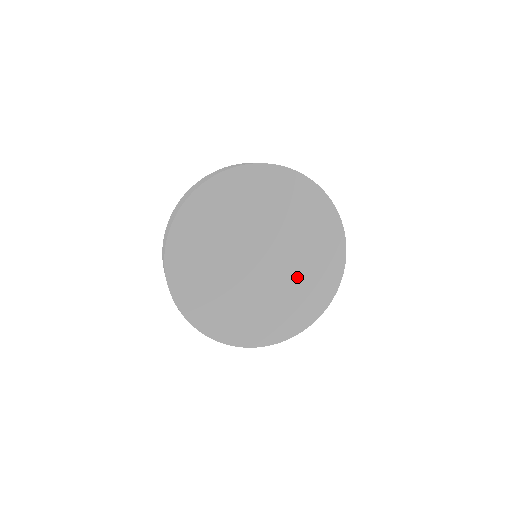
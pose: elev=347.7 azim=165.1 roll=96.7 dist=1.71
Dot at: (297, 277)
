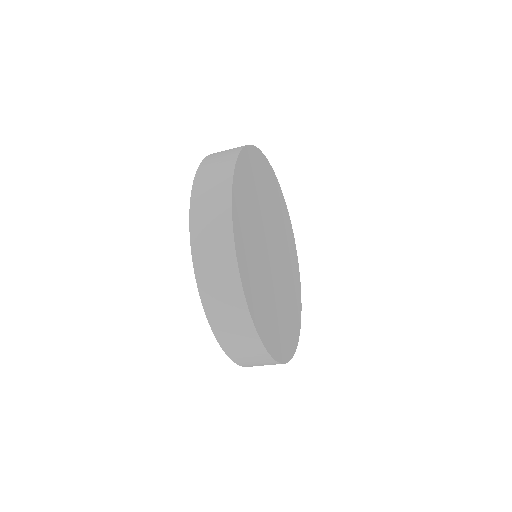
Dot at: (288, 272)
